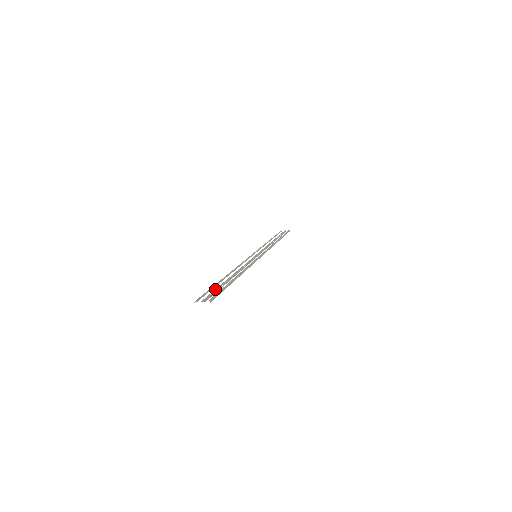
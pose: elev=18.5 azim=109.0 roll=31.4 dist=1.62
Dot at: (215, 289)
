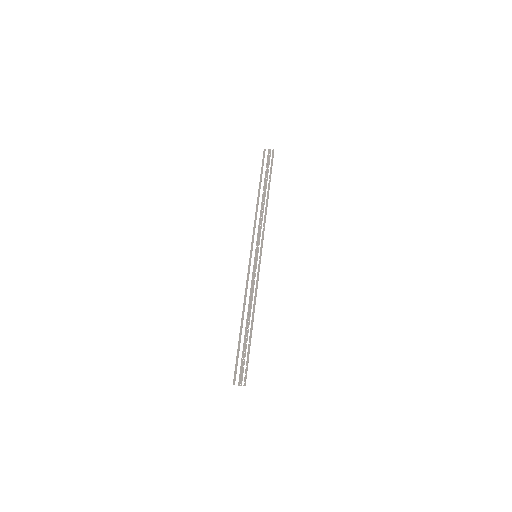
Dot at: (242, 356)
